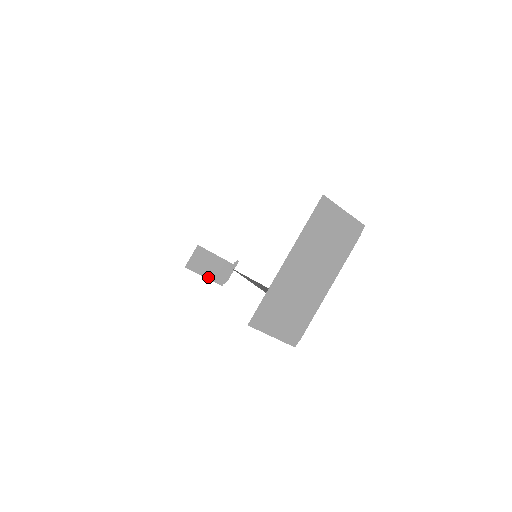
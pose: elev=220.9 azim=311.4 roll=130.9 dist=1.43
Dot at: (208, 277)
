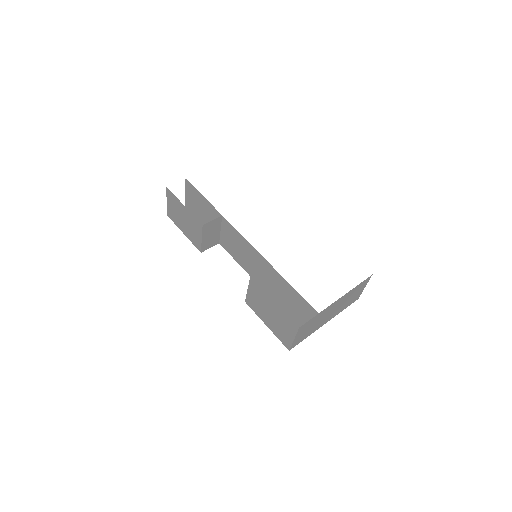
Dot at: (203, 241)
